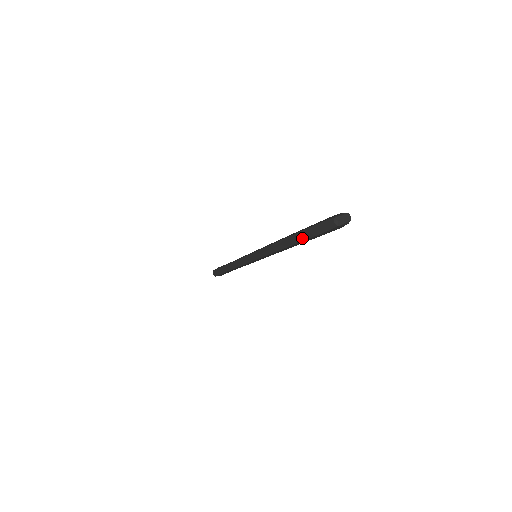
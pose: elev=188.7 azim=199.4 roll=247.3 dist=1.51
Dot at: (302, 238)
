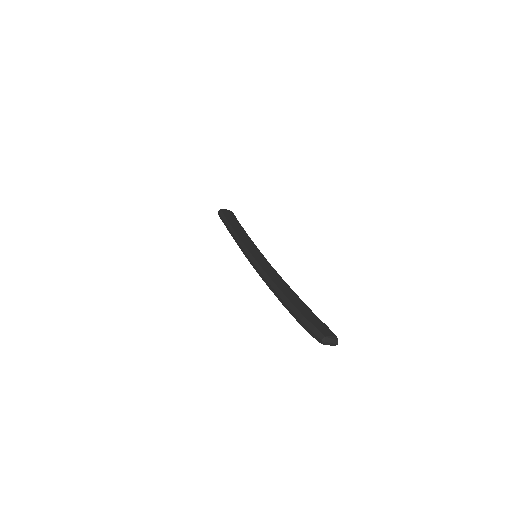
Dot at: (292, 313)
